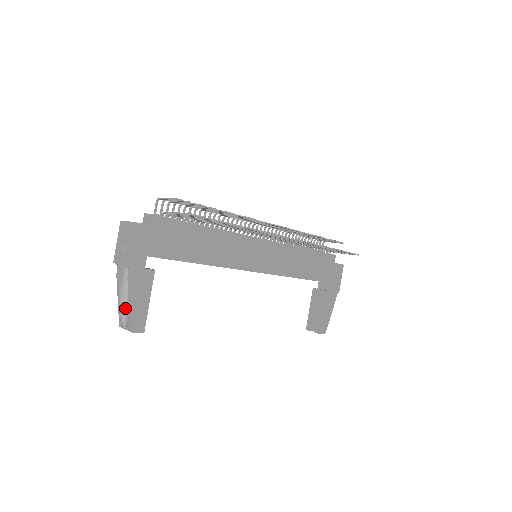
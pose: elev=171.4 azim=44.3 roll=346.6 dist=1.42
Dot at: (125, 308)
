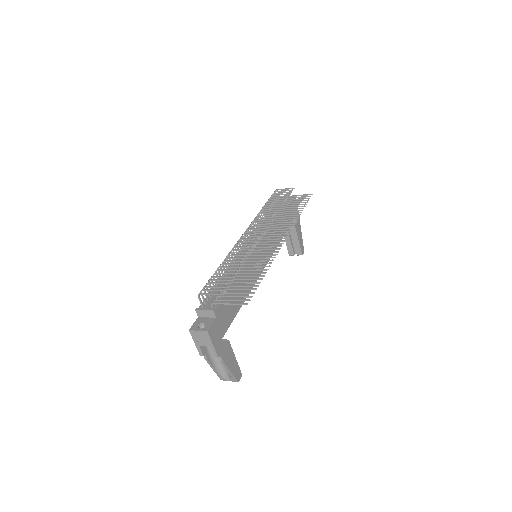
Dot at: (221, 371)
